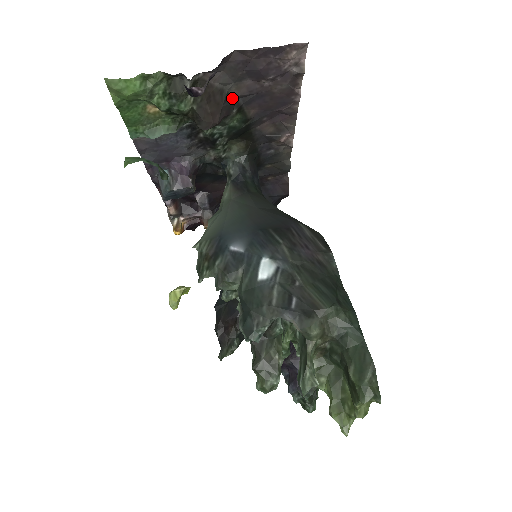
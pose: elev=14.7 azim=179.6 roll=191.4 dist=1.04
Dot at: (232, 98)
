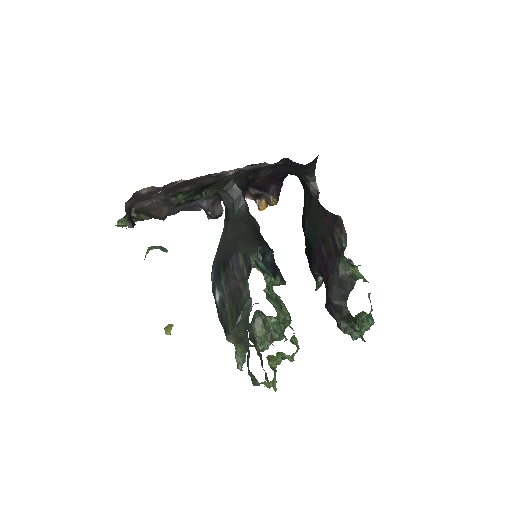
Dot at: (162, 199)
